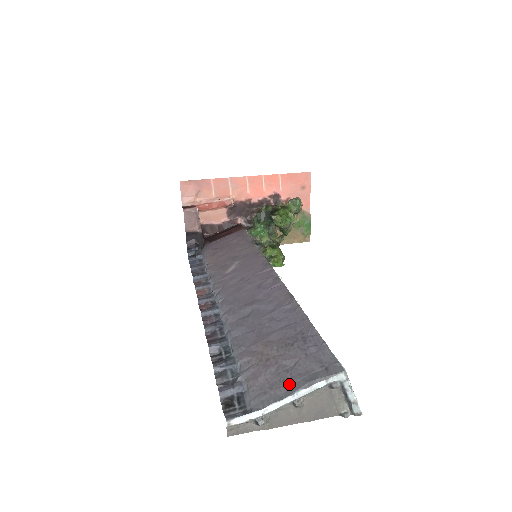
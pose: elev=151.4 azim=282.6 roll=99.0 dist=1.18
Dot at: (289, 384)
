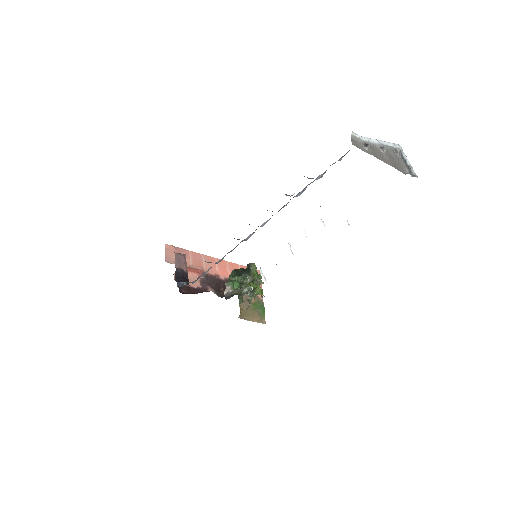
Dot at: occluded
